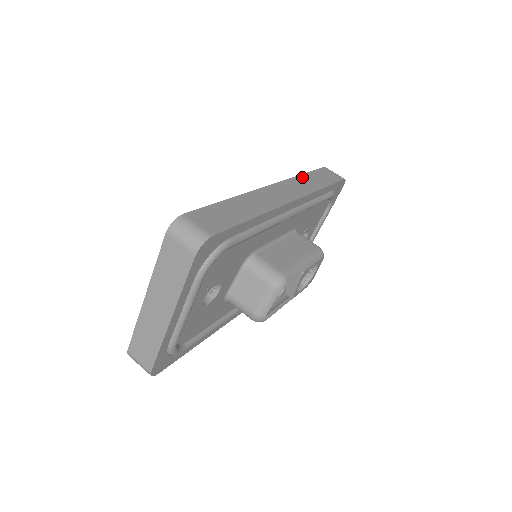
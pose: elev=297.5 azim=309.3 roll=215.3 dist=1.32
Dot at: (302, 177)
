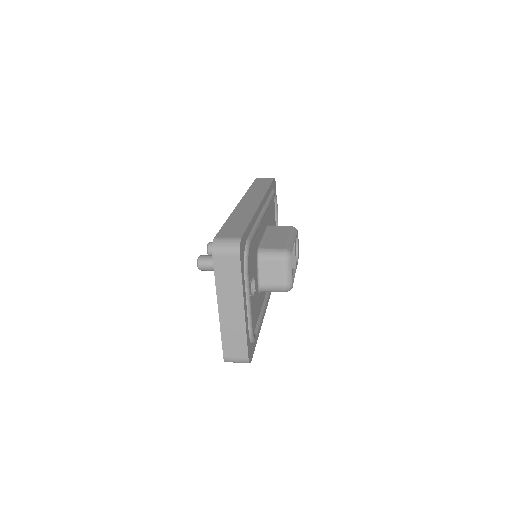
Dot at: (251, 190)
